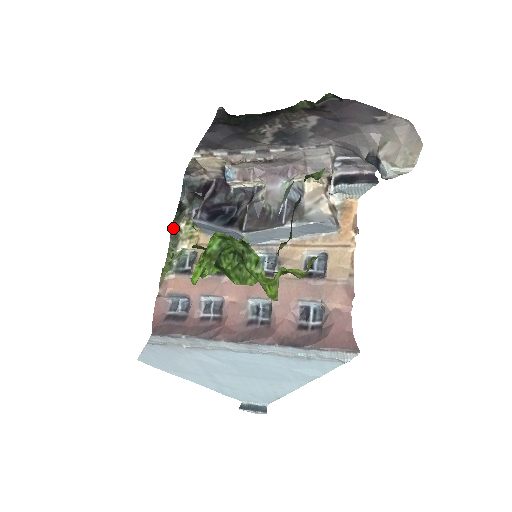
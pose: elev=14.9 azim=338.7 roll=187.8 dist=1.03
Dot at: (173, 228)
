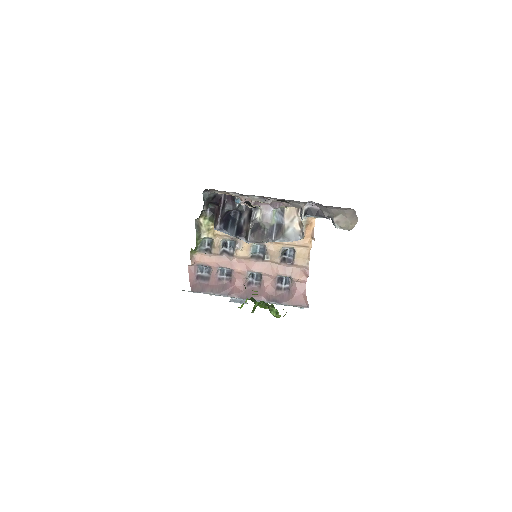
Dot at: (196, 223)
